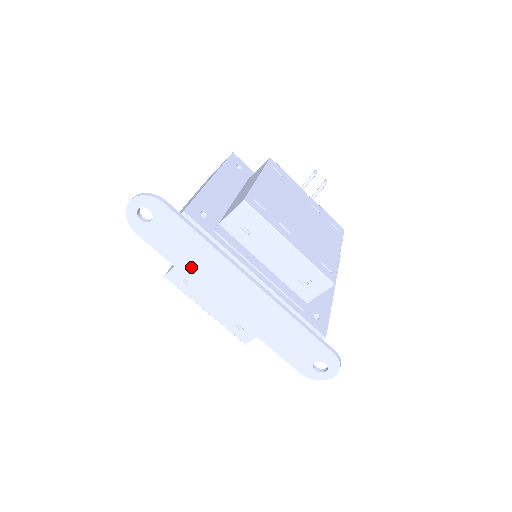
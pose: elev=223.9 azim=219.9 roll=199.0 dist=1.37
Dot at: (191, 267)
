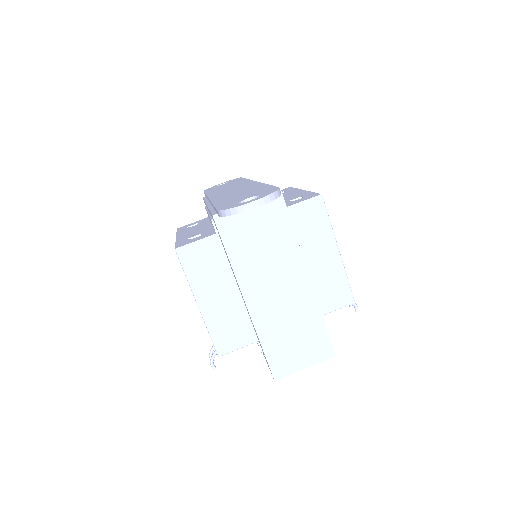
Dot at: occluded
